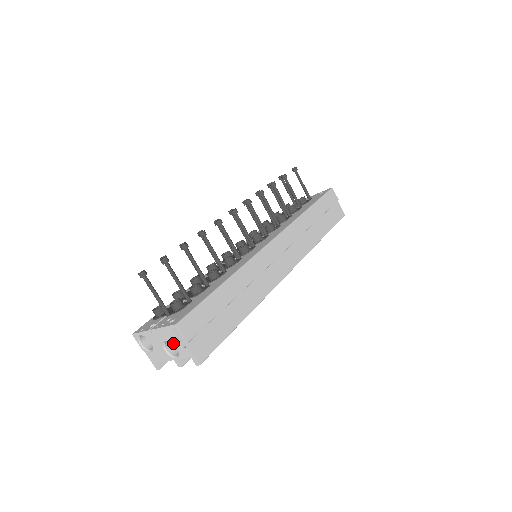
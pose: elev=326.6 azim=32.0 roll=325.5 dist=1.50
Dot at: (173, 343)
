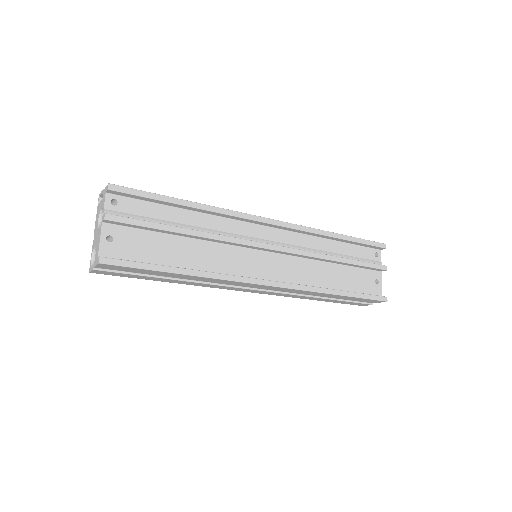
Dot at: (100, 211)
